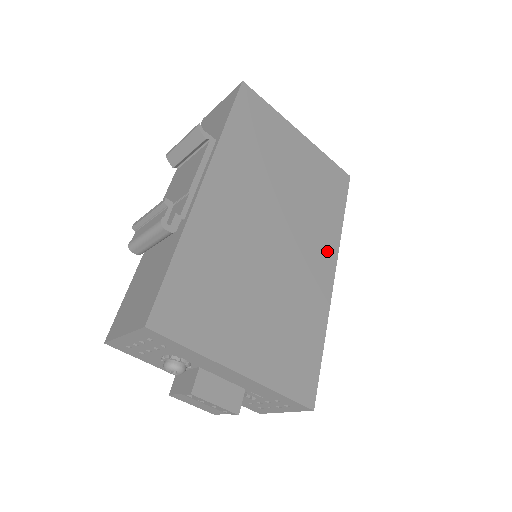
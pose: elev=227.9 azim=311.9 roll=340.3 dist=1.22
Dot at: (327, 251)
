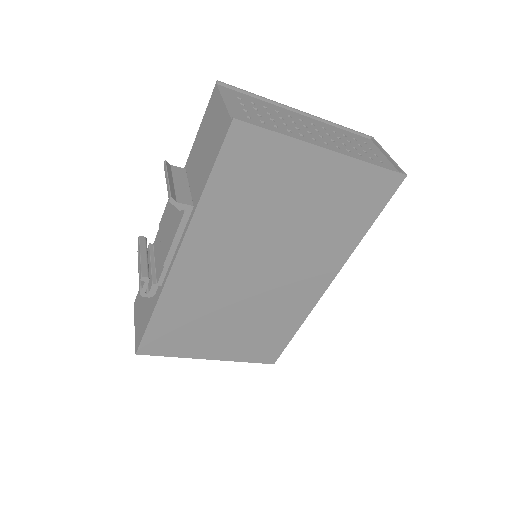
Dot at: (326, 269)
